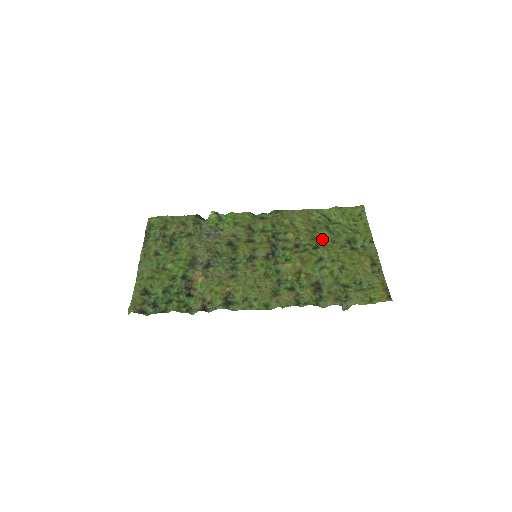
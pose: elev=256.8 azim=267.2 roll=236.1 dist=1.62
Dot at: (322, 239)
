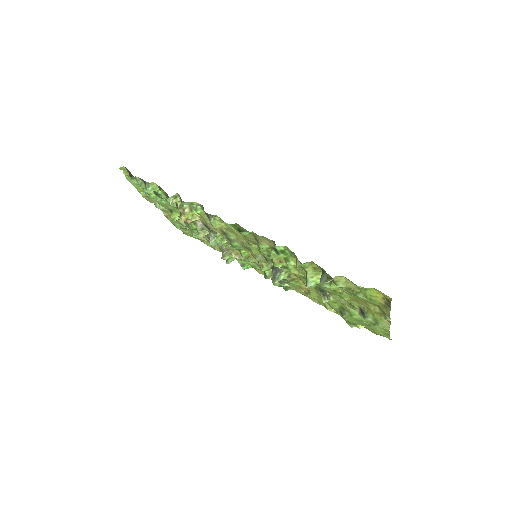
Dot at: occluded
